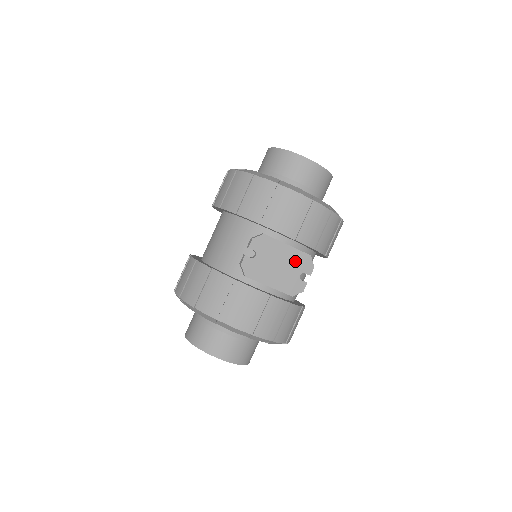
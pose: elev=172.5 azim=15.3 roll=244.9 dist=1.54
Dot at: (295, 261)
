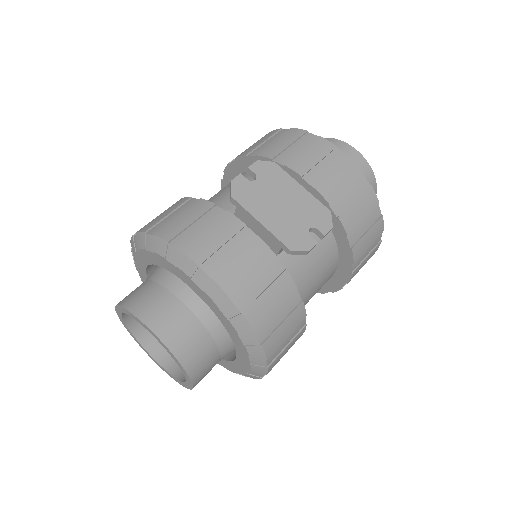
Dot at: (307, 209)
